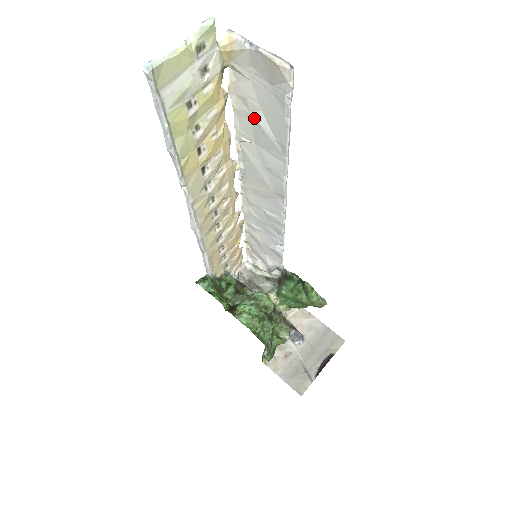
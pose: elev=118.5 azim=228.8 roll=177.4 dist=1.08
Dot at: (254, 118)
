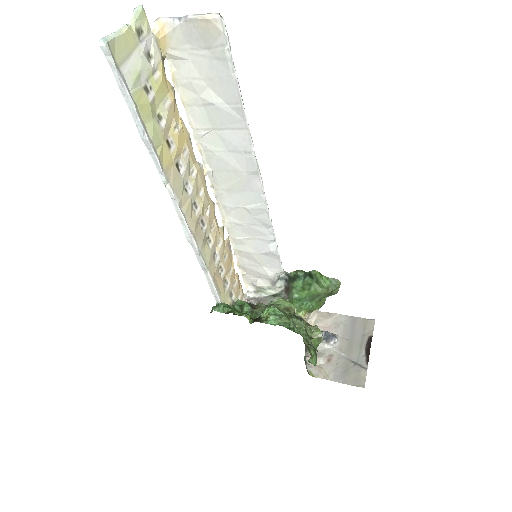
Dot at: (204, 100)
